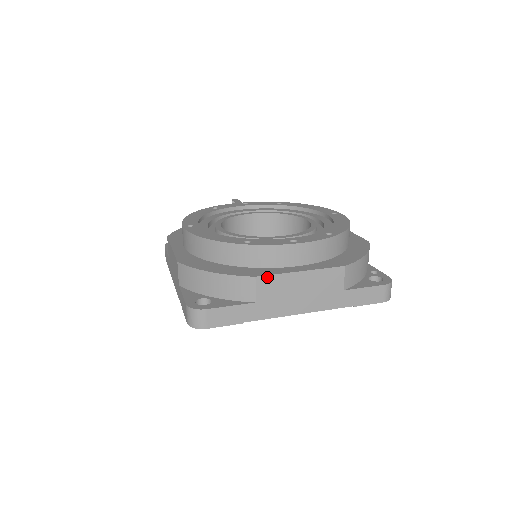
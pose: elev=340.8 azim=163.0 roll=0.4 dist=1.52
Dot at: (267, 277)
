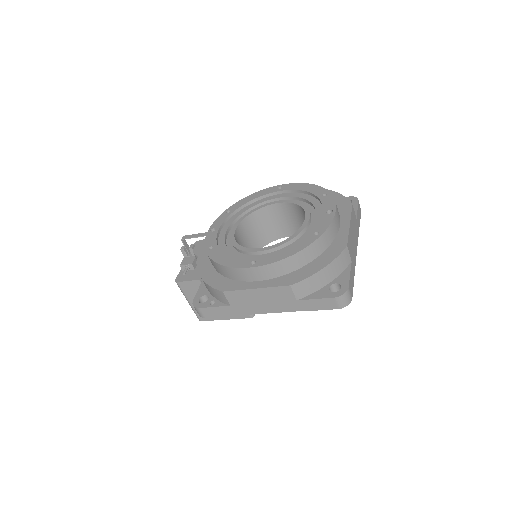
Dot at: (348, 241)
